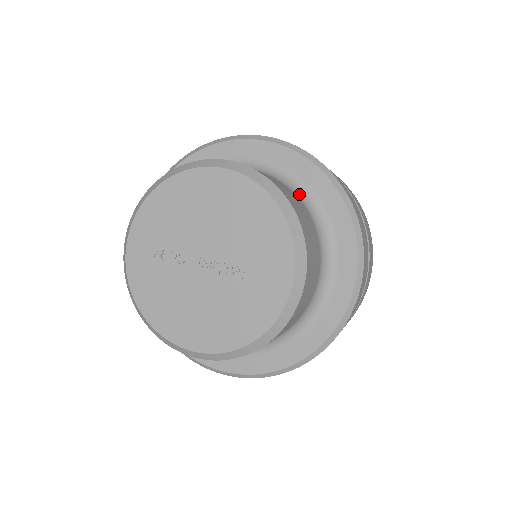
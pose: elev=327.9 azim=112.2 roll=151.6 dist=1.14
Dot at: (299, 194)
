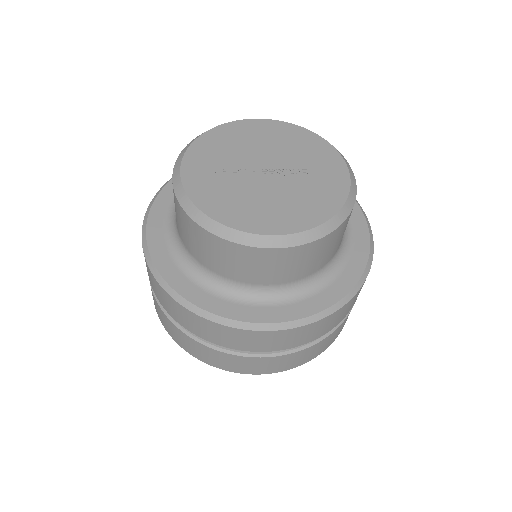
Dot at: occluded
